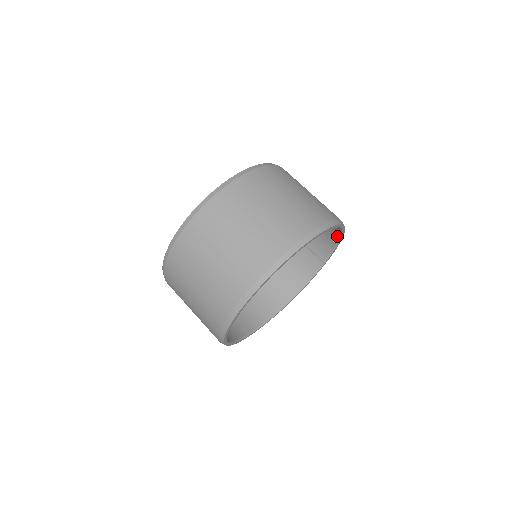
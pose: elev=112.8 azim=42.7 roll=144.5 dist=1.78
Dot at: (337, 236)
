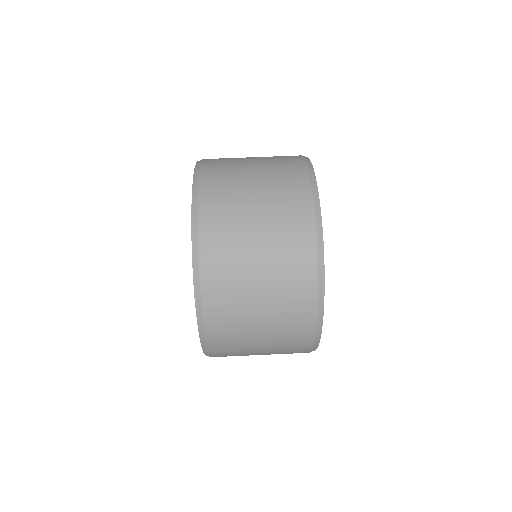
Dot at: occluded
